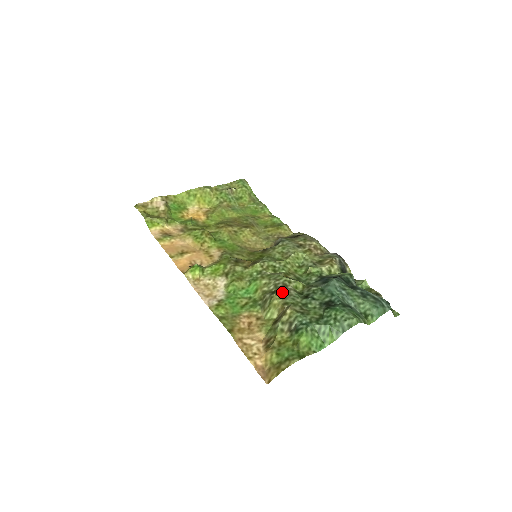
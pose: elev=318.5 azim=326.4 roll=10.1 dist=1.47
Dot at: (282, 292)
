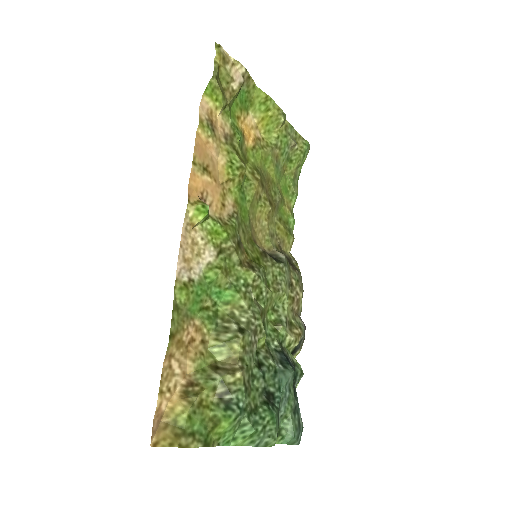
Dot at: (249, 340)
